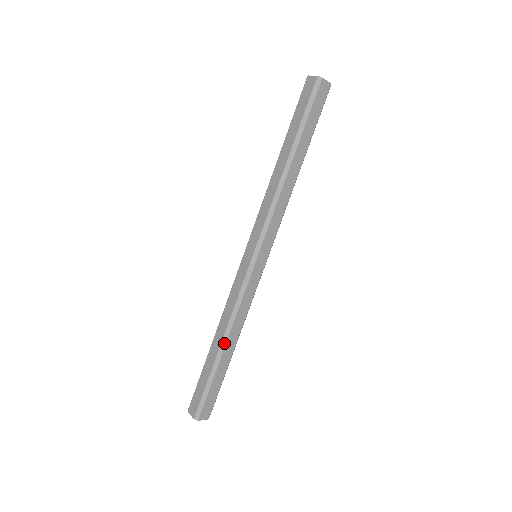
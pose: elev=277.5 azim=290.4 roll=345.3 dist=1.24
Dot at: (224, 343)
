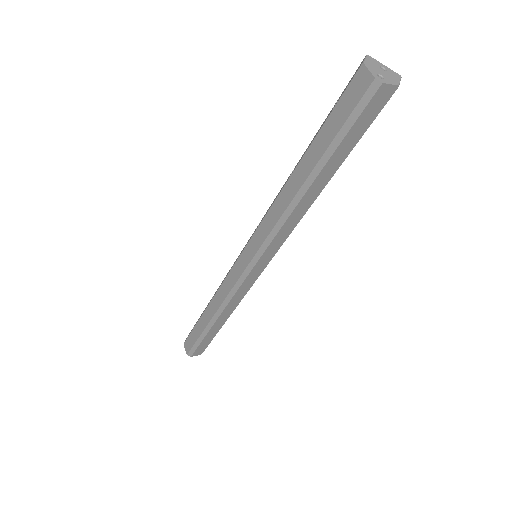
Dot at: (214, 319)
